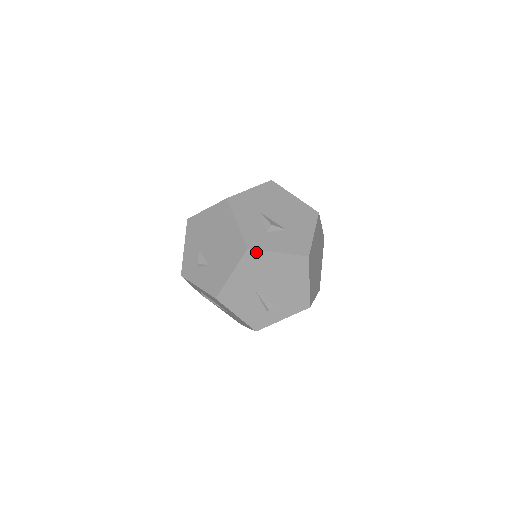
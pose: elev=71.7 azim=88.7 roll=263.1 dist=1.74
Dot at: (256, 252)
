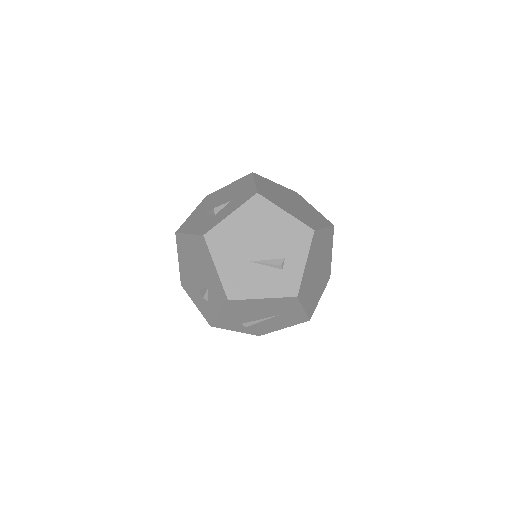
Dot at: (213, 231)
